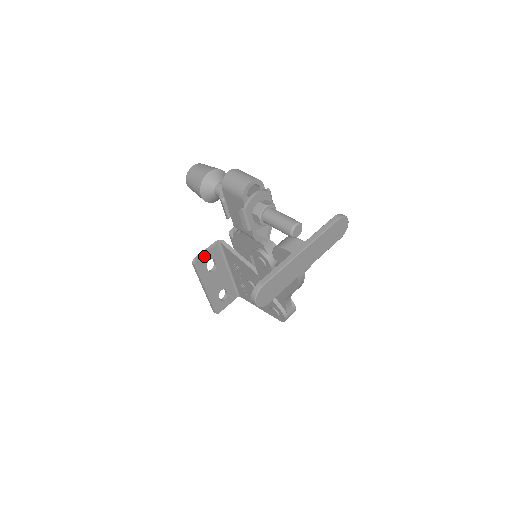
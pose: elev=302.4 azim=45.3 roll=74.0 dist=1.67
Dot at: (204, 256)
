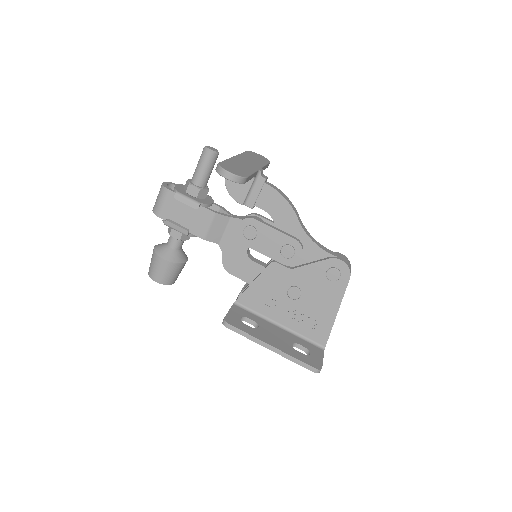
Dot at: (230, 315)
